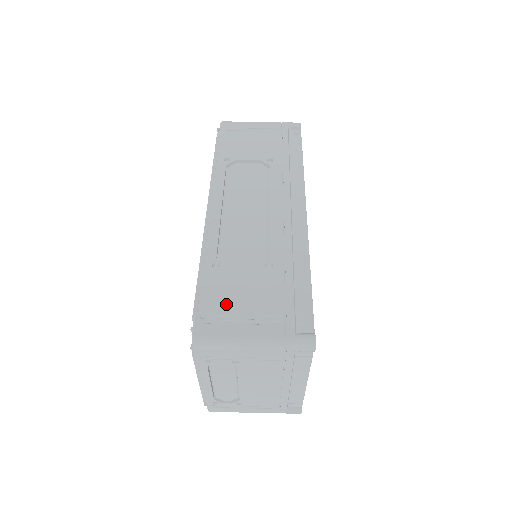
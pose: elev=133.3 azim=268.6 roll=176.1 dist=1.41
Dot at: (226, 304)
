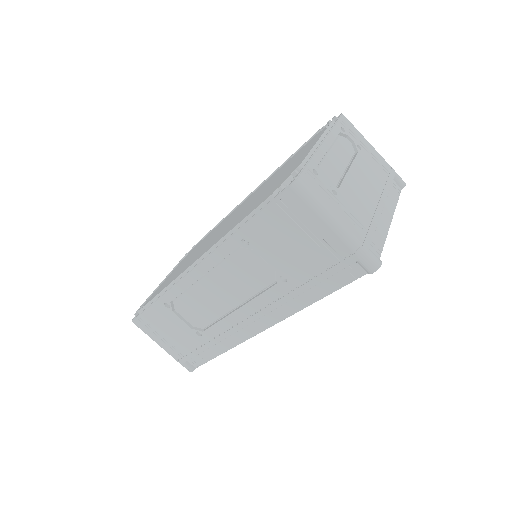
Dot at: (158, 326)
